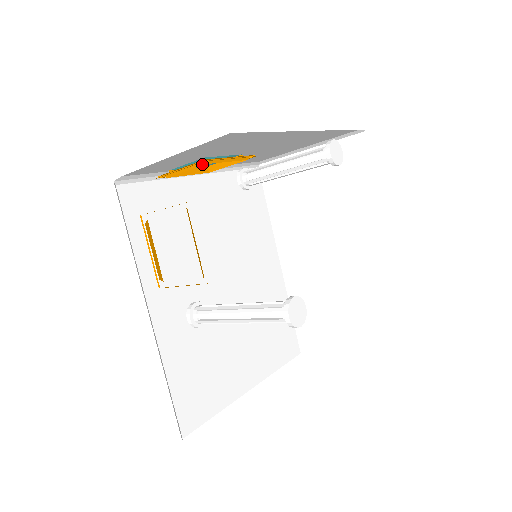
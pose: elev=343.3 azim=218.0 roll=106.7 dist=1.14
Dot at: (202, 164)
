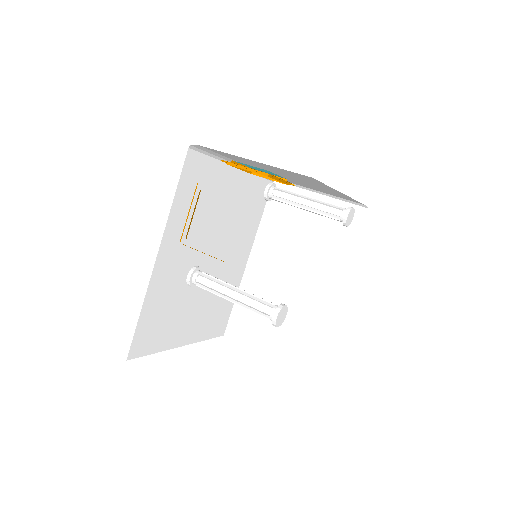
Dot at: (265, 175)
